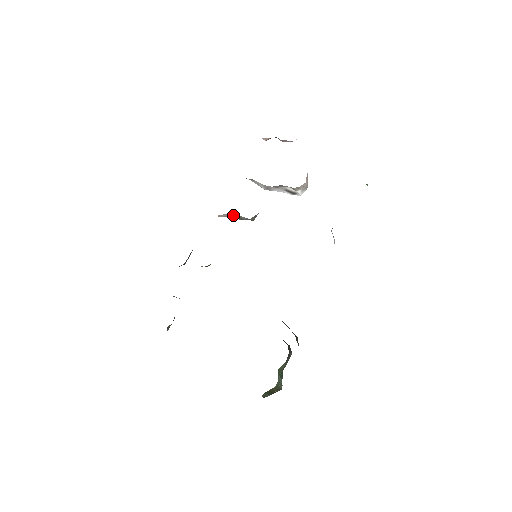
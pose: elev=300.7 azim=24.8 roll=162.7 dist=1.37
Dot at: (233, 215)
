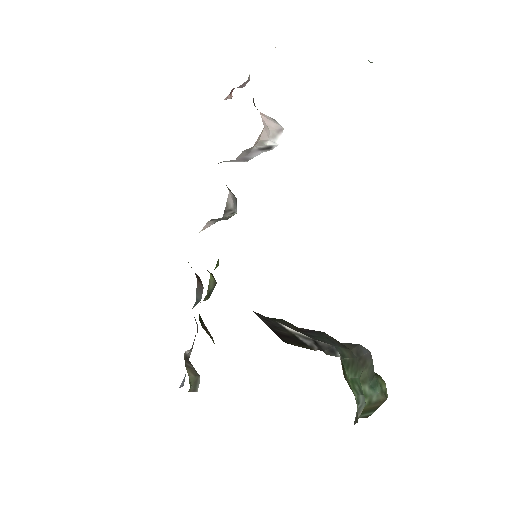
Dot at: (216, 219)
